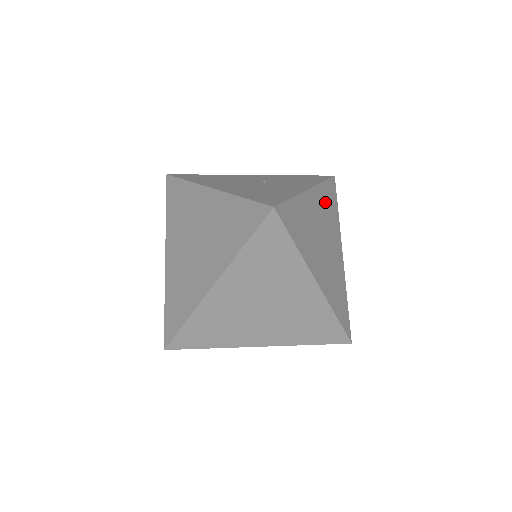
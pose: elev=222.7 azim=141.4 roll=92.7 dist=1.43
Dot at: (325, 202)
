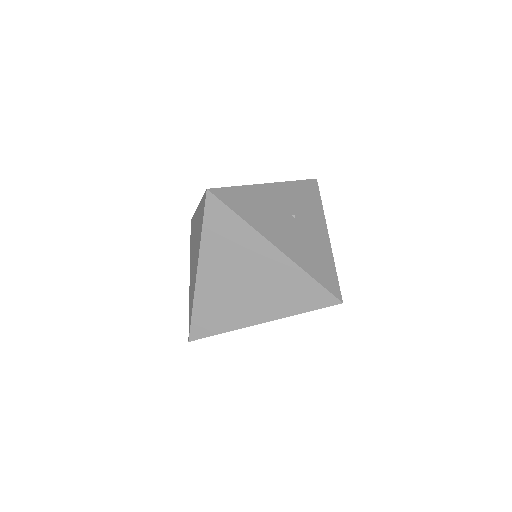
Dot at: occluded
